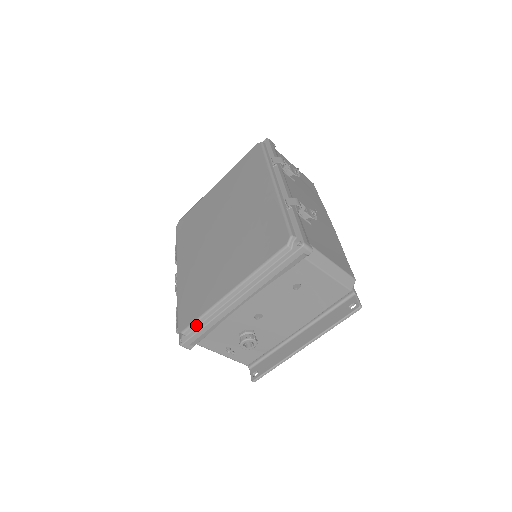
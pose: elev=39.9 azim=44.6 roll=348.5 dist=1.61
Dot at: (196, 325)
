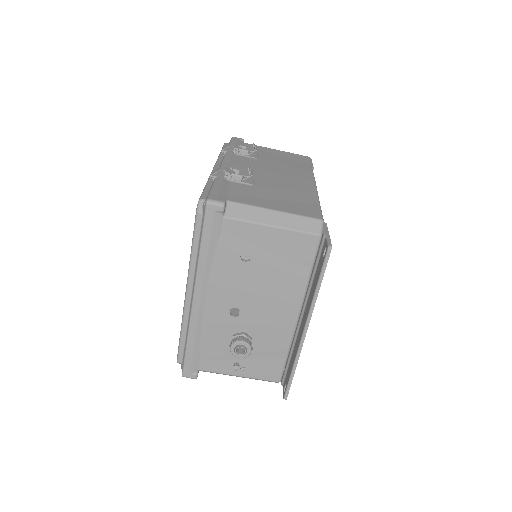
Dot at: (182, 347)
